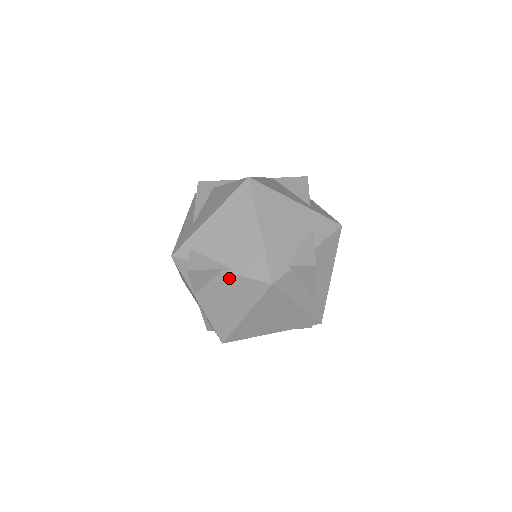
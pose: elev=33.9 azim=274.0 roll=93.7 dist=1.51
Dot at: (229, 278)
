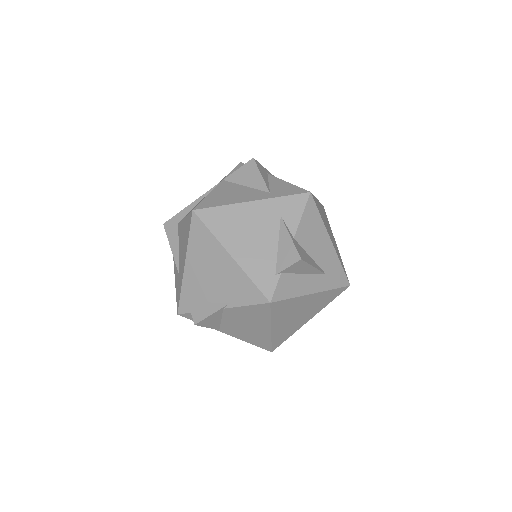
Dot at: (233, 311)
